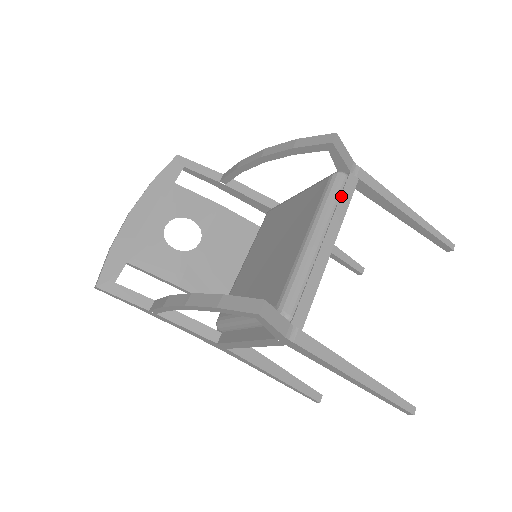
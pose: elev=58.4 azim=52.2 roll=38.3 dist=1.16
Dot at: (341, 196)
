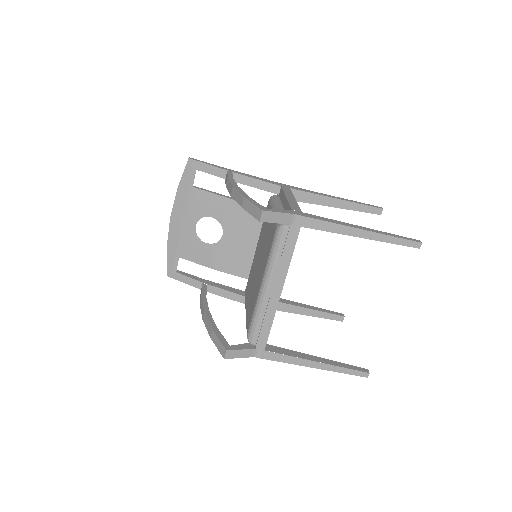
Dot at: (284, 249)
